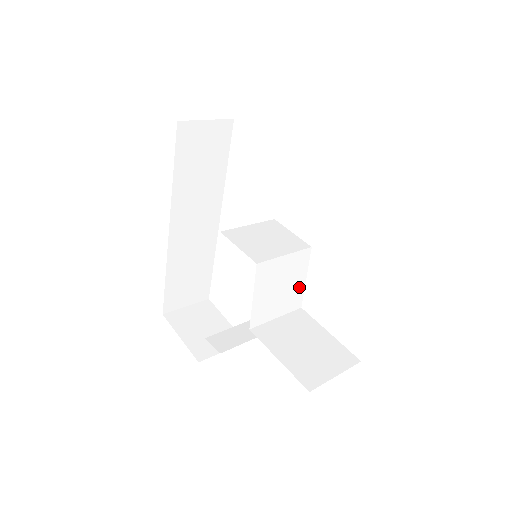
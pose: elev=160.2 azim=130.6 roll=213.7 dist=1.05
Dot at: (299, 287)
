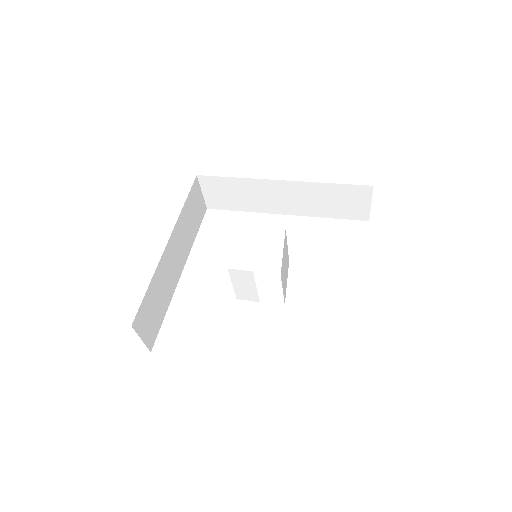
Dot at: (286, 284)
